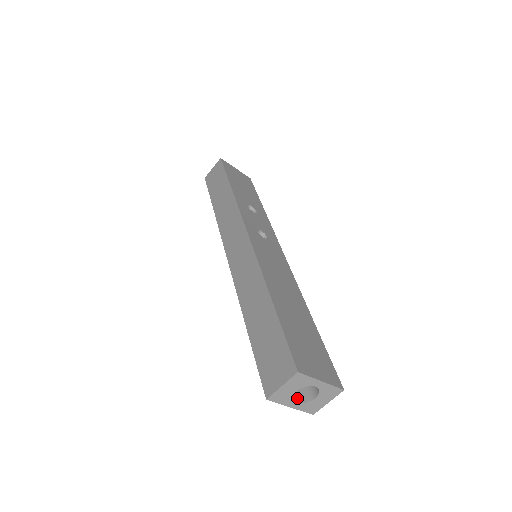
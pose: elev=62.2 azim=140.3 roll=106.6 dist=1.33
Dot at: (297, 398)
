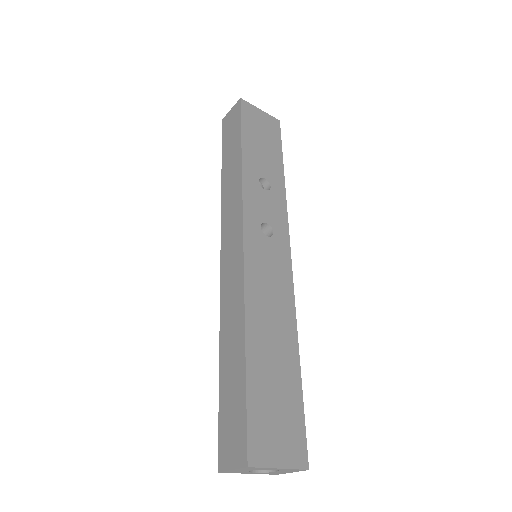
Dot at: occluded
